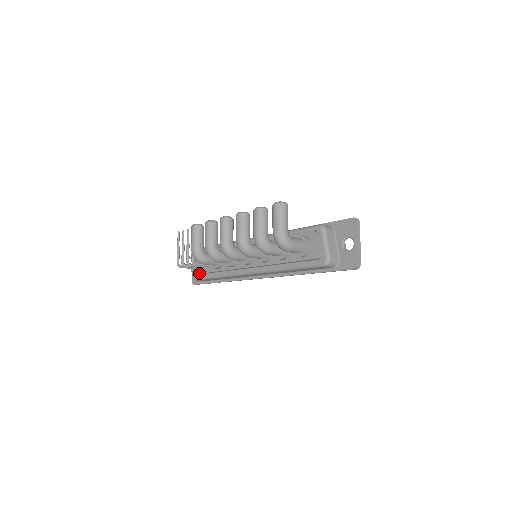
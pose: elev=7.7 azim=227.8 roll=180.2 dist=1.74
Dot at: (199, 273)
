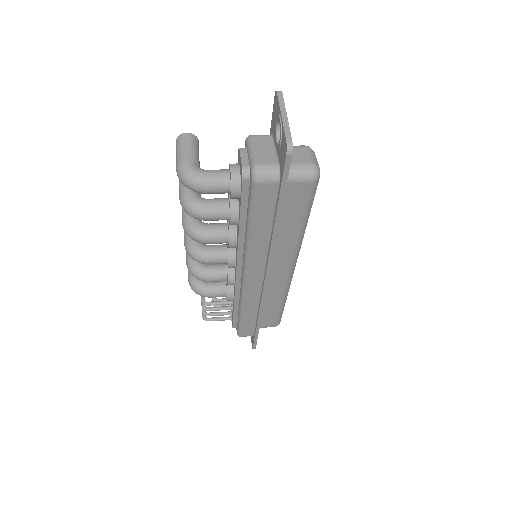
Dot at: (232, 321)
